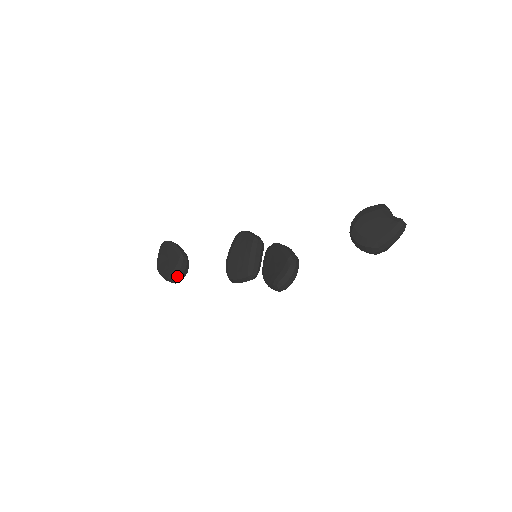
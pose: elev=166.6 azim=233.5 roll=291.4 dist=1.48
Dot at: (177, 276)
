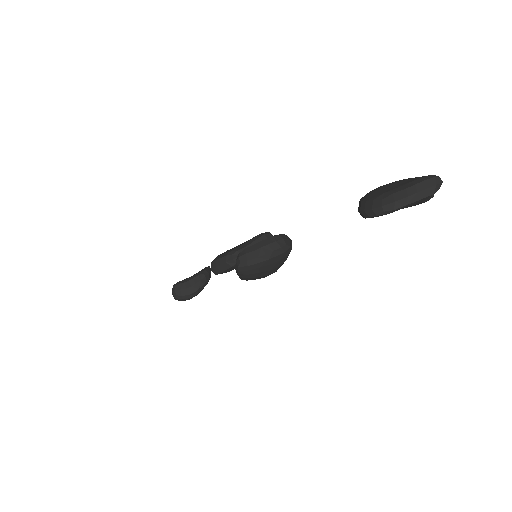
Dot at: (182, 286)
